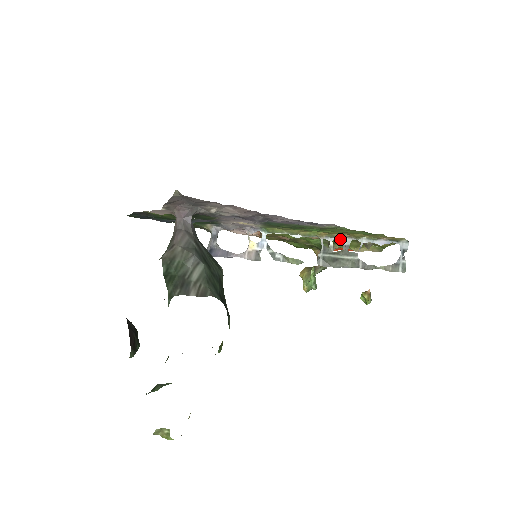
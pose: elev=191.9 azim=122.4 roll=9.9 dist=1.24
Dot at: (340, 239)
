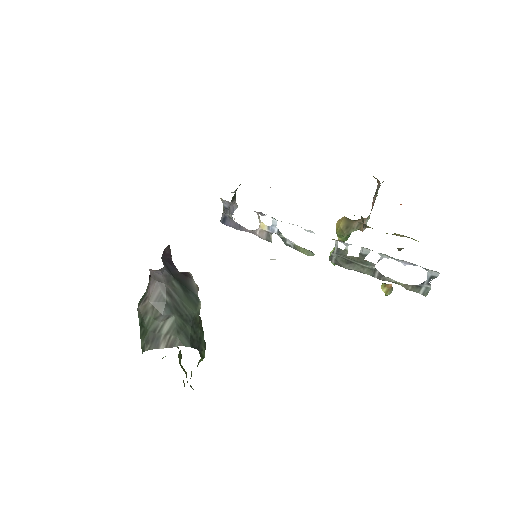
Dot at: occluded
